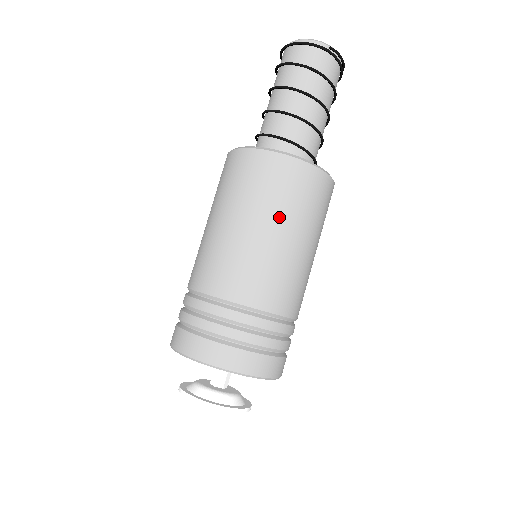
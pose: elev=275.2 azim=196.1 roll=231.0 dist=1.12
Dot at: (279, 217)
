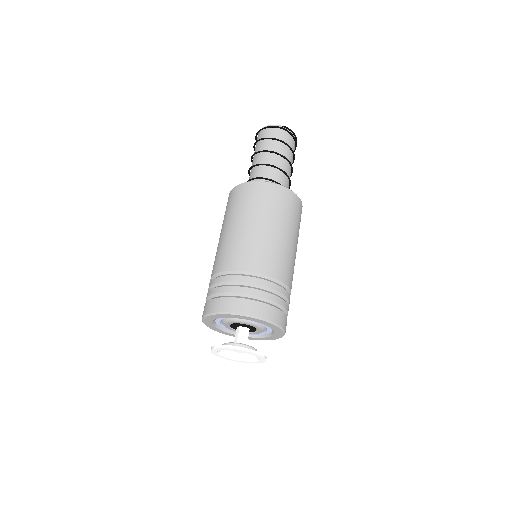
Dot at: (262, 216)
